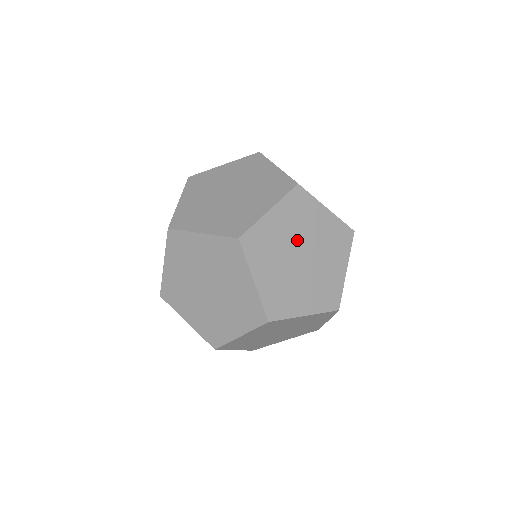
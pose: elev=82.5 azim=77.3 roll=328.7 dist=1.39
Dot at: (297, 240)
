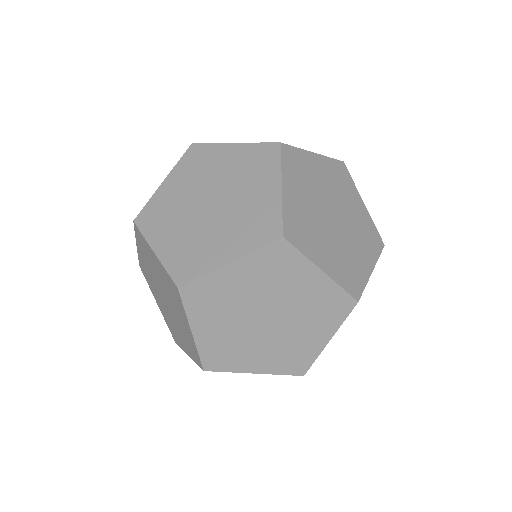
Dot at: occluded
